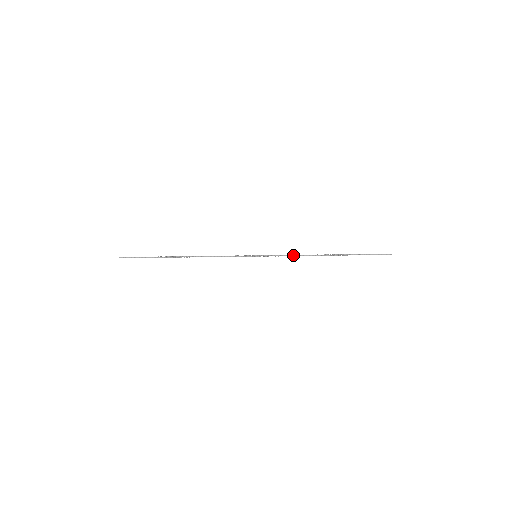
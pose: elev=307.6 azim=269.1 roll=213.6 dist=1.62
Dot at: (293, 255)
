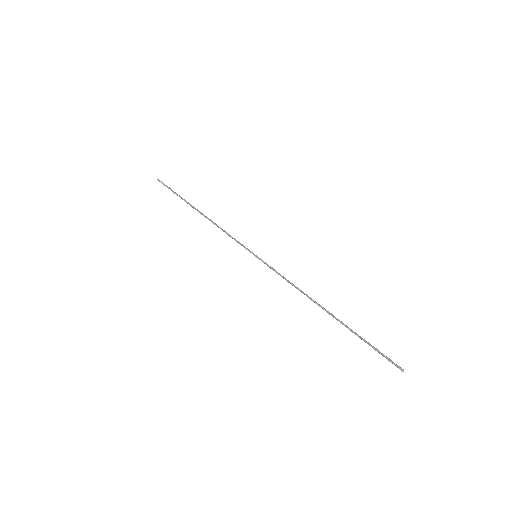
Dot at: occluded
